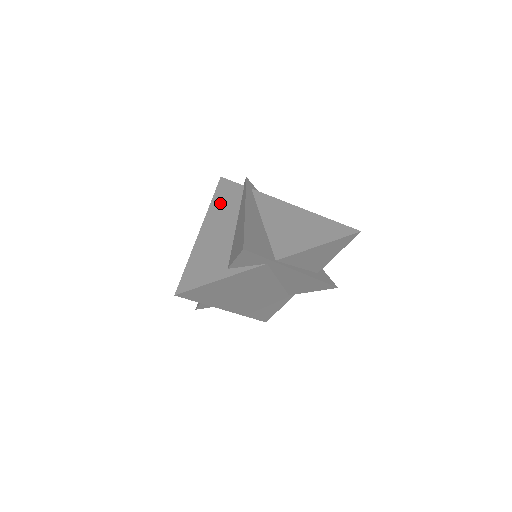
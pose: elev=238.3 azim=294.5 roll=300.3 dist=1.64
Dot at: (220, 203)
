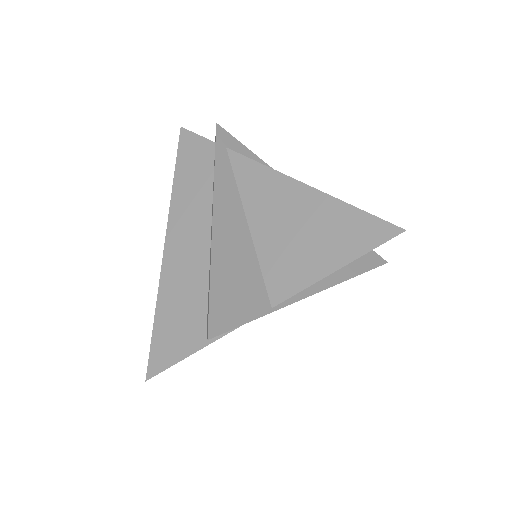
Dot at: (185, 188)
